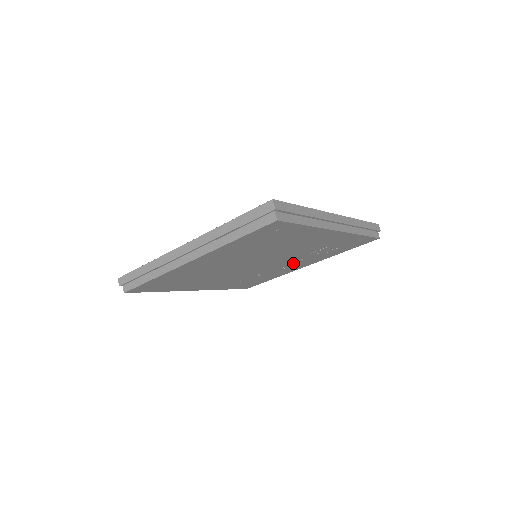
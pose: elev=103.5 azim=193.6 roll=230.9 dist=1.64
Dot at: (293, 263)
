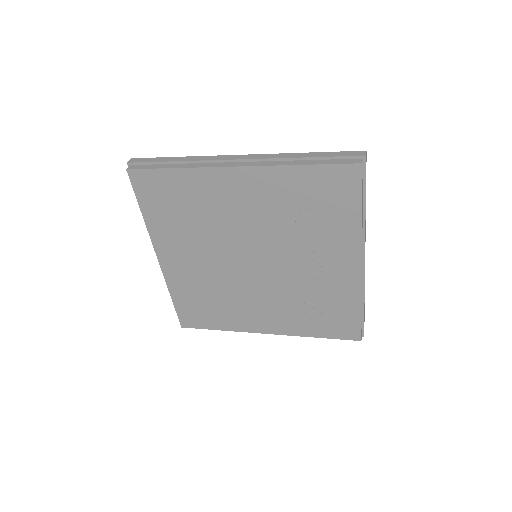
Dot at: (314, 257)
